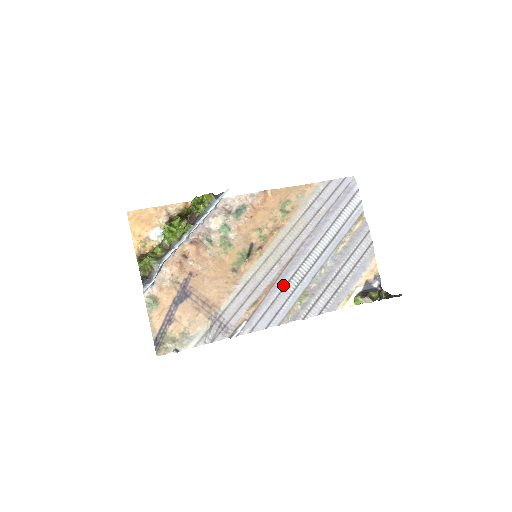
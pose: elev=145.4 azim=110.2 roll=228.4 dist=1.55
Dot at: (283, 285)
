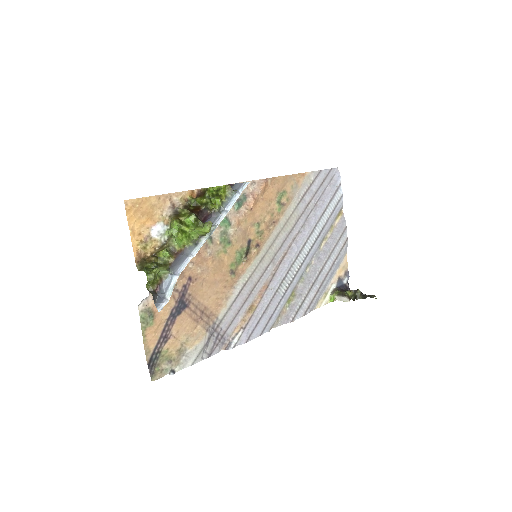
Dot at: (277, 287)
